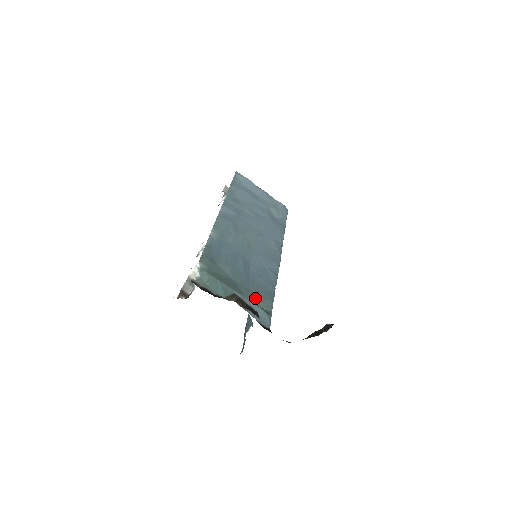
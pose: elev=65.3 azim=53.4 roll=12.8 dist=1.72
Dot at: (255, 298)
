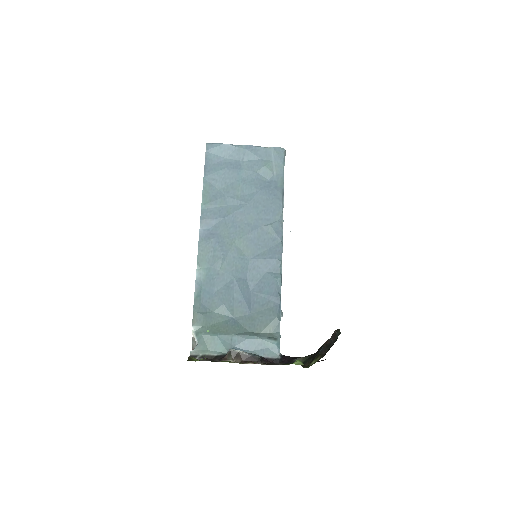
Dot at: (259, 326)
